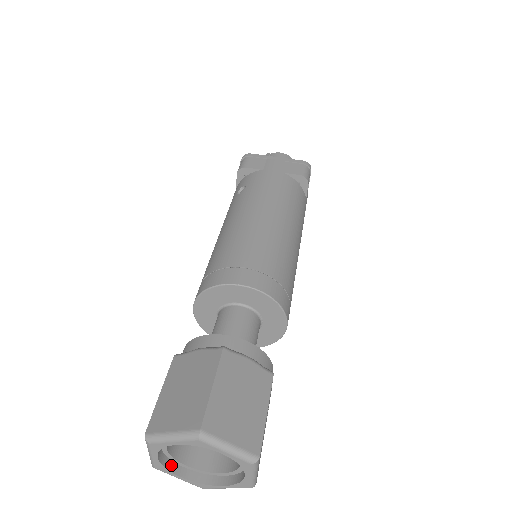
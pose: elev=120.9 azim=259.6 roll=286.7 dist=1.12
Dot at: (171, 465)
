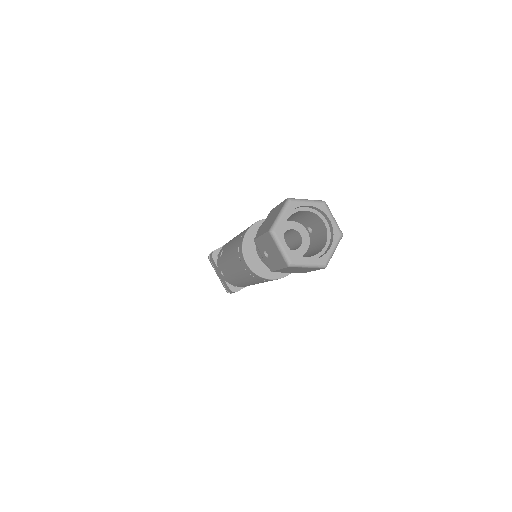
Dot at: (298, 258)
